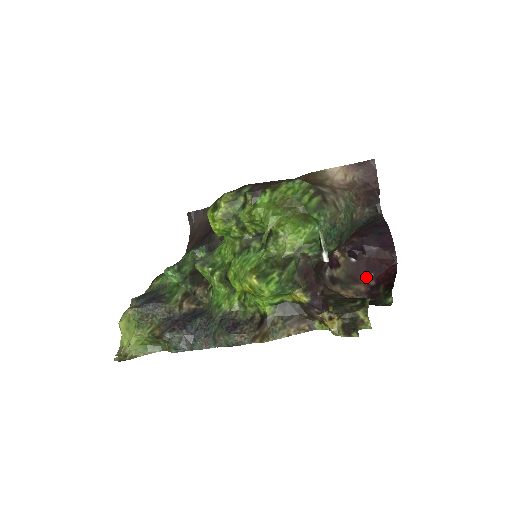
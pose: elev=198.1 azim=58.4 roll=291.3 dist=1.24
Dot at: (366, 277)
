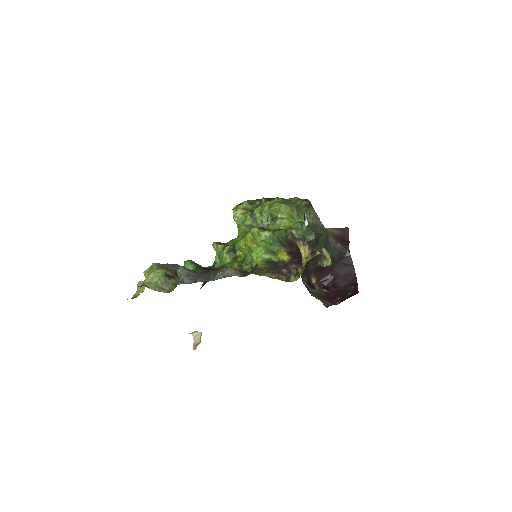
Dot at: (334, 300)
